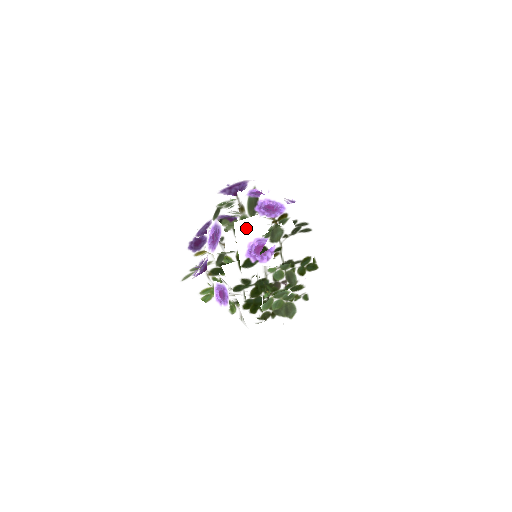
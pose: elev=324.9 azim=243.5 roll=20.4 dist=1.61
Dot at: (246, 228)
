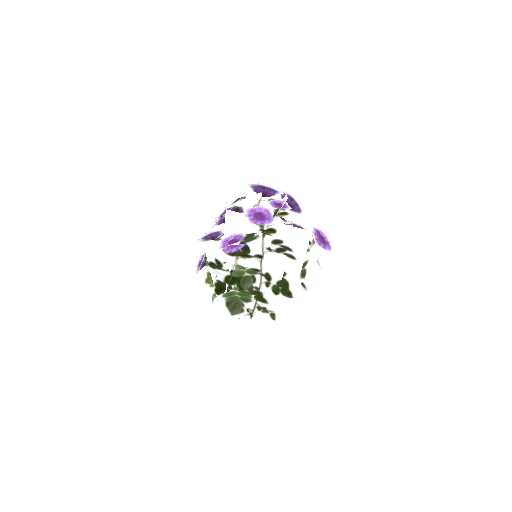
Dot at: (236, 220)
